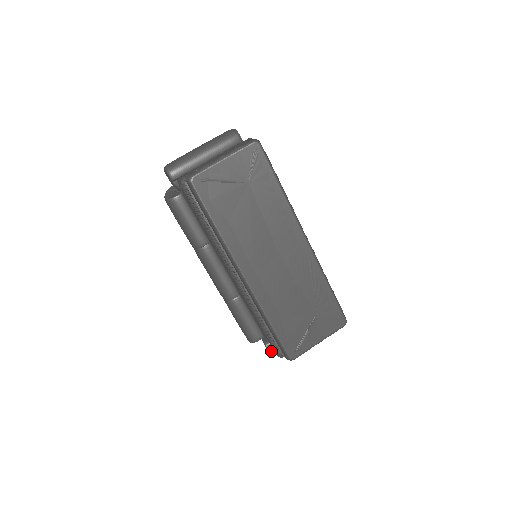
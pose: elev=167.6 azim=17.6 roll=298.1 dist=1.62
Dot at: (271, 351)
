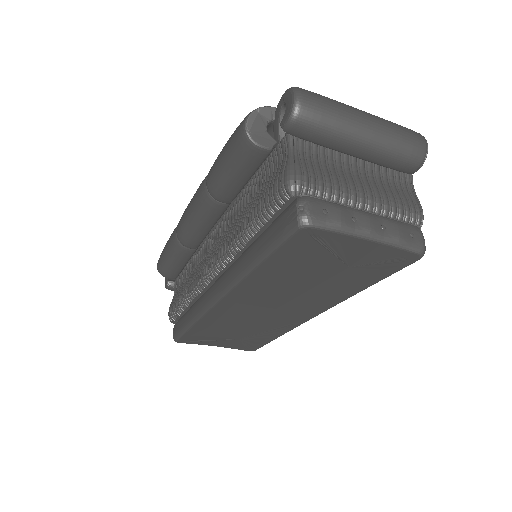
Dot at: (168, 287)
